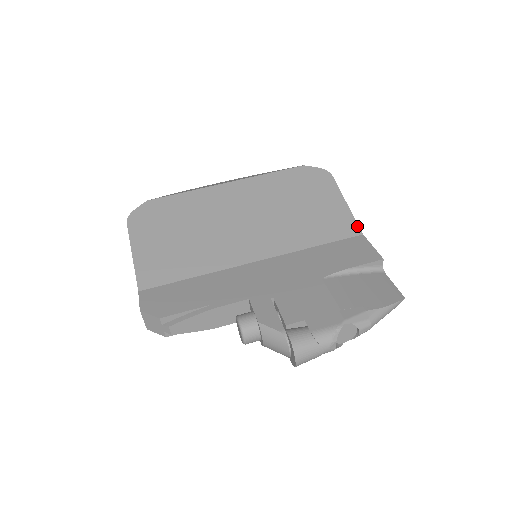
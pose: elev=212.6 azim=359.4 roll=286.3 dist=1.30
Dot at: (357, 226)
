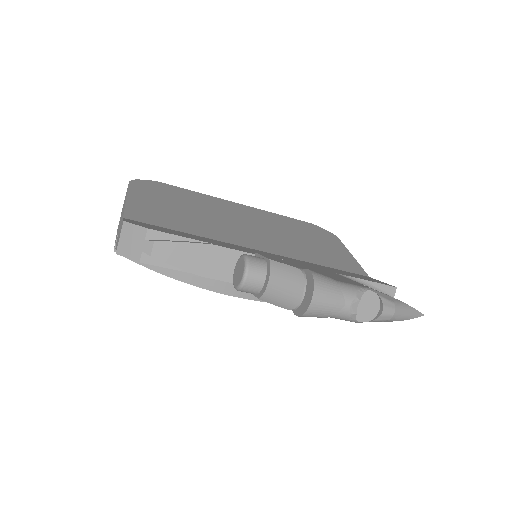
Dot at: (363, 270)
